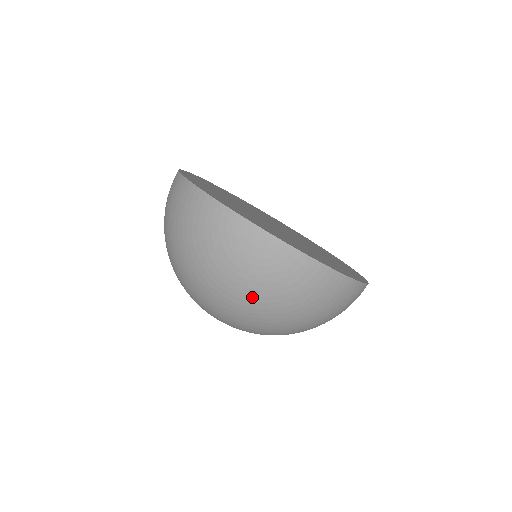
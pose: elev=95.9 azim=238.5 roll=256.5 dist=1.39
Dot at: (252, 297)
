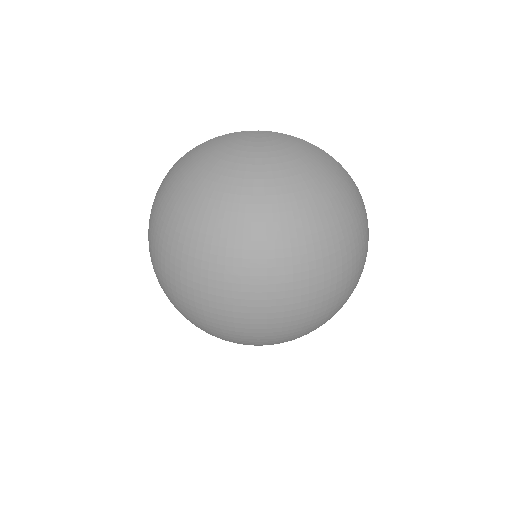
Dot at: (279, 172)
